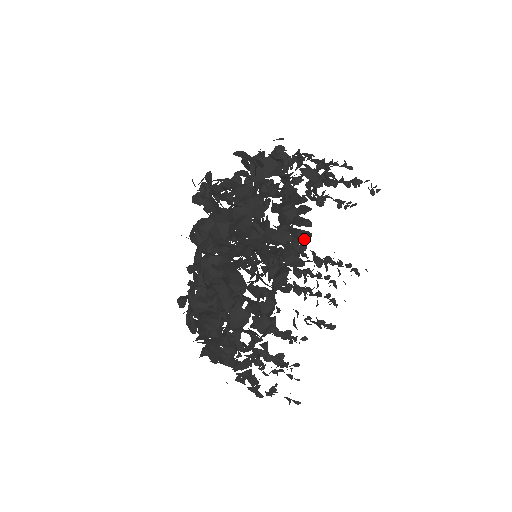
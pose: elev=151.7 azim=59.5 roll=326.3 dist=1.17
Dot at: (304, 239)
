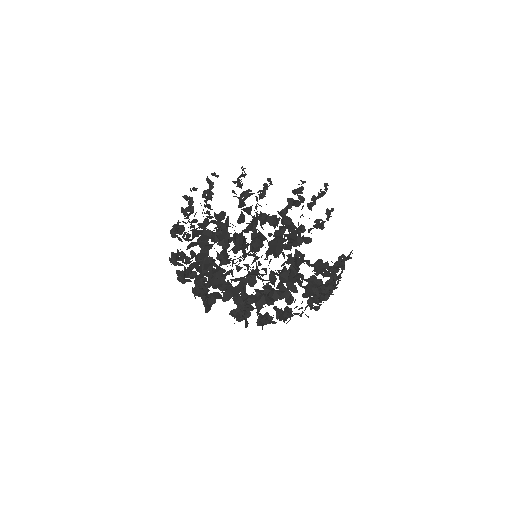
Dot at: (297, 243)
